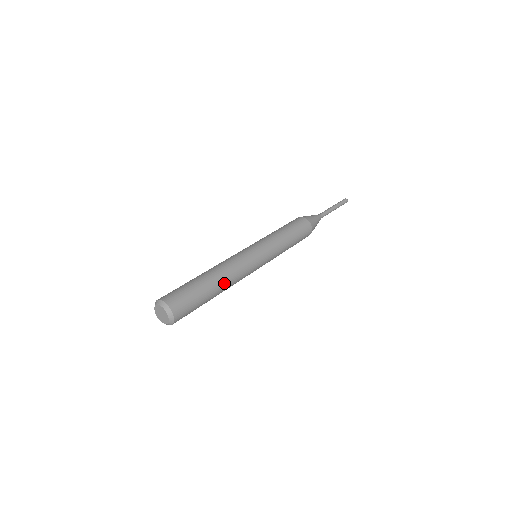
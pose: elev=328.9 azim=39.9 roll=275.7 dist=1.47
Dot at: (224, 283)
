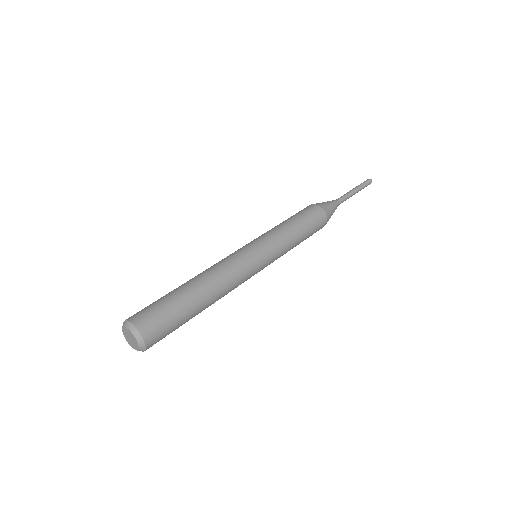
Dot at: (210, 289)
